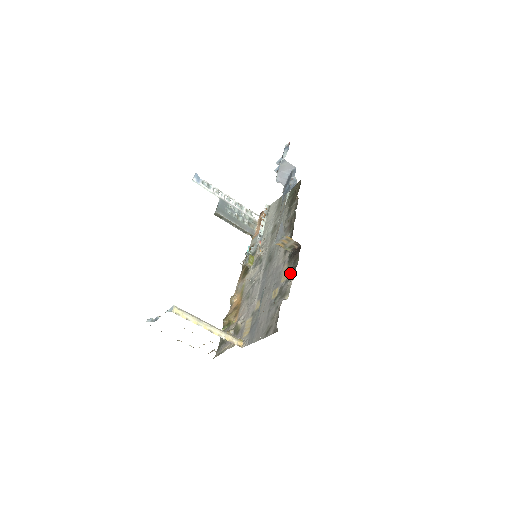
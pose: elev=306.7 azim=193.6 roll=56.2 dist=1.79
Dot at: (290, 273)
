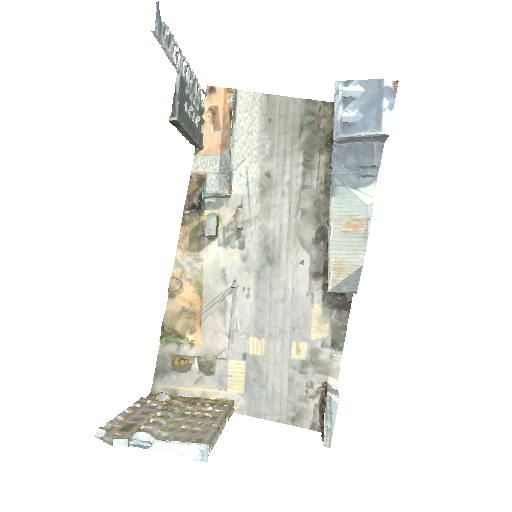
Dot at: (332, 333)
